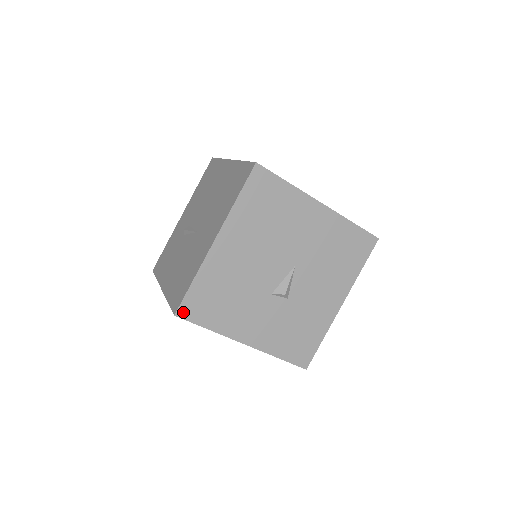
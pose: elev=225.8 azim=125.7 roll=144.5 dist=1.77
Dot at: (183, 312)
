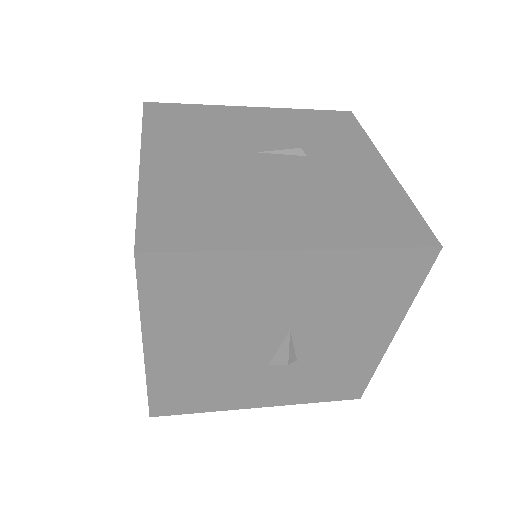
Dot at: (158, 412)
